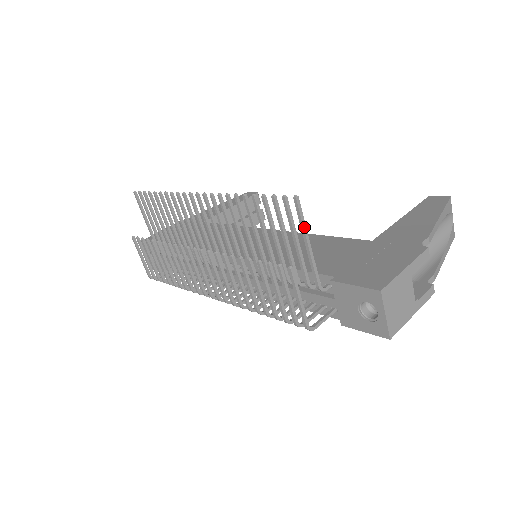
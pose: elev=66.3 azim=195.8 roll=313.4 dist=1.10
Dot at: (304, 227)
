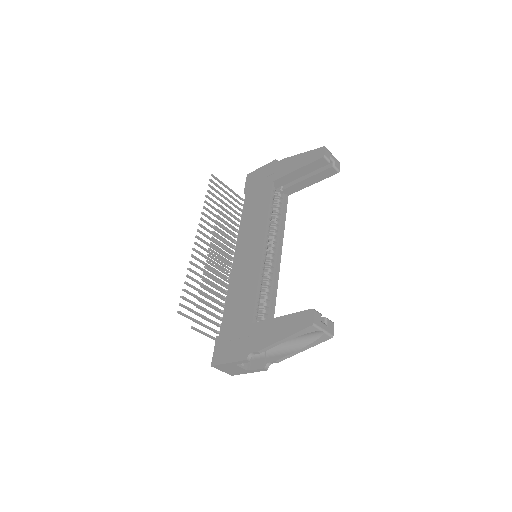
Dot at: (190, 319)
